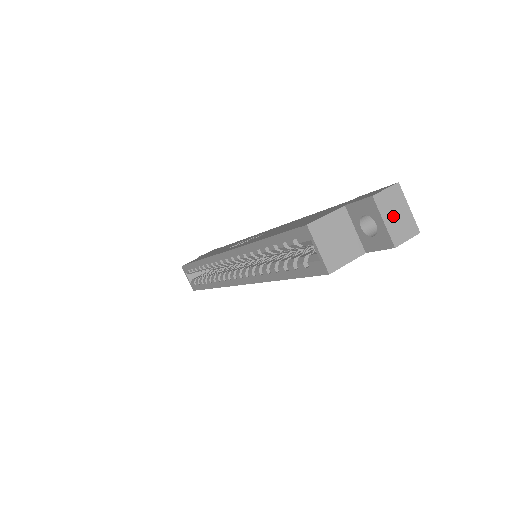
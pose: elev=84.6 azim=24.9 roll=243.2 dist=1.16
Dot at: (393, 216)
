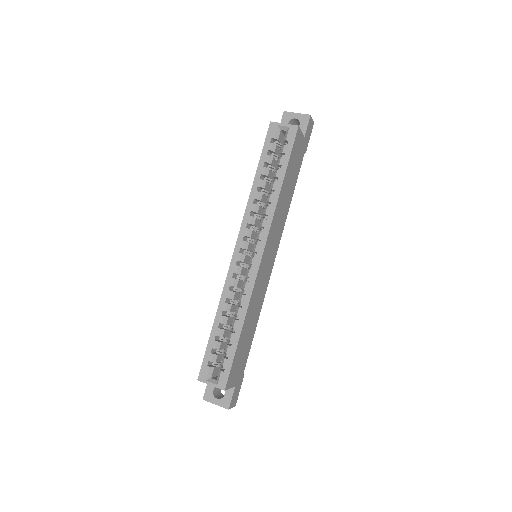
Dot at: occluded
